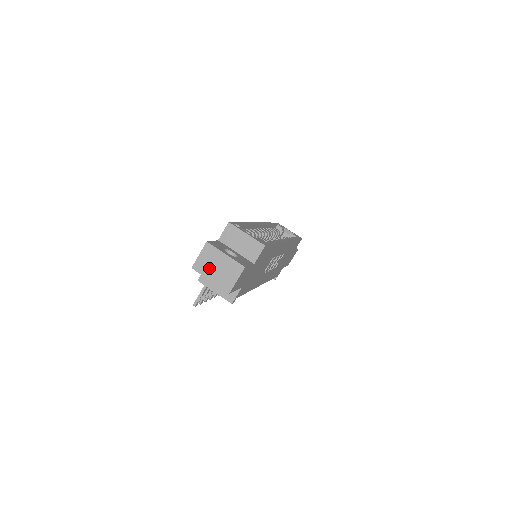
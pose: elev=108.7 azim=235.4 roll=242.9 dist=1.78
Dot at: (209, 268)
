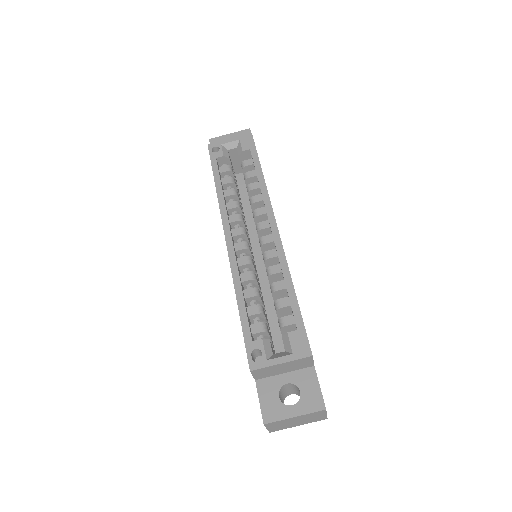
Dot at: (288, 426)
